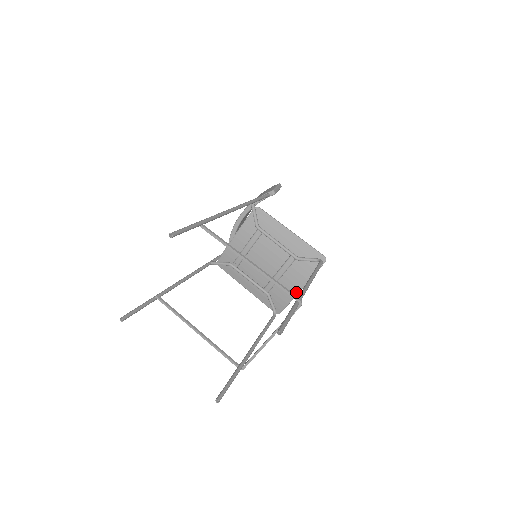
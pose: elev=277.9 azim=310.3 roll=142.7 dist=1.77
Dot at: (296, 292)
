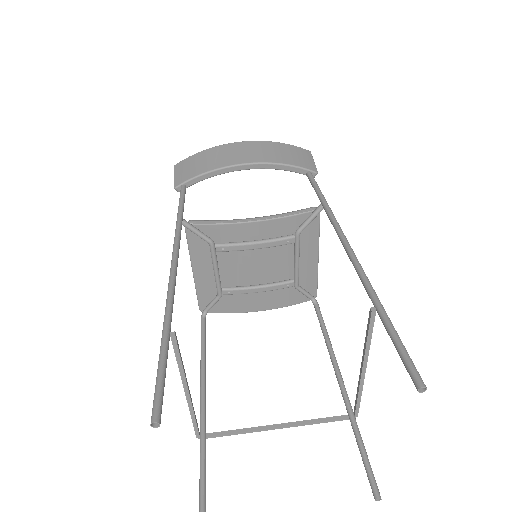
Dot at: (255, 310)
